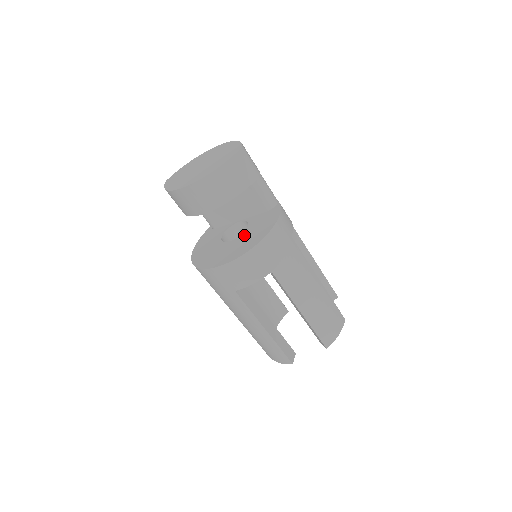
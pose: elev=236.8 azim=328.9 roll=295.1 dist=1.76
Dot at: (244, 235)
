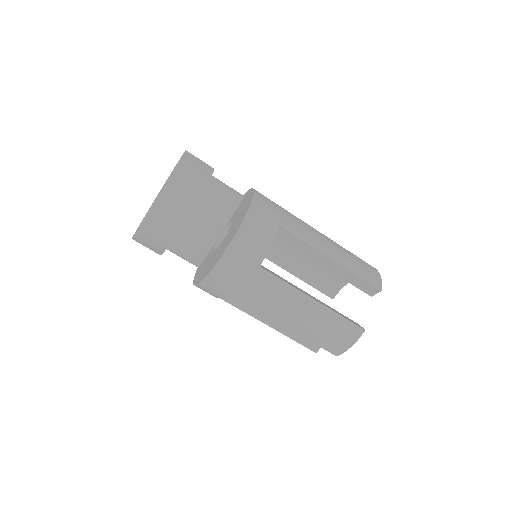
Dot at: (233, 222)
